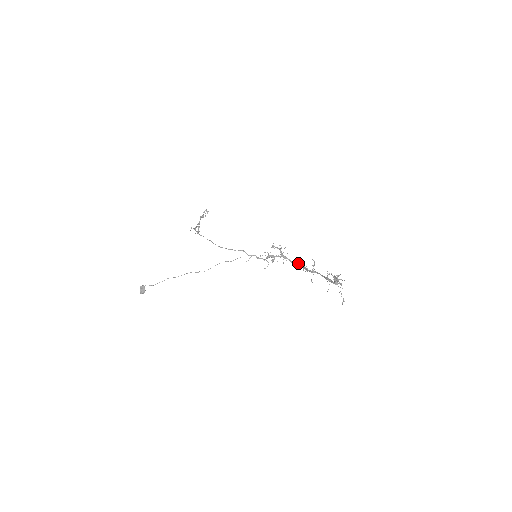
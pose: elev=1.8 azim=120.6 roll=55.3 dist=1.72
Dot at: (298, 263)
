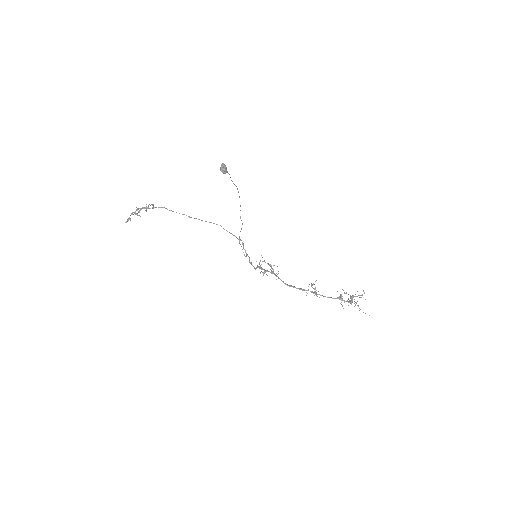
Dot at: (291, 285)
